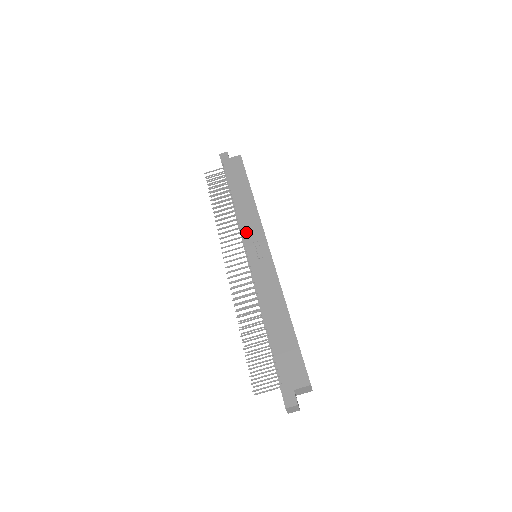
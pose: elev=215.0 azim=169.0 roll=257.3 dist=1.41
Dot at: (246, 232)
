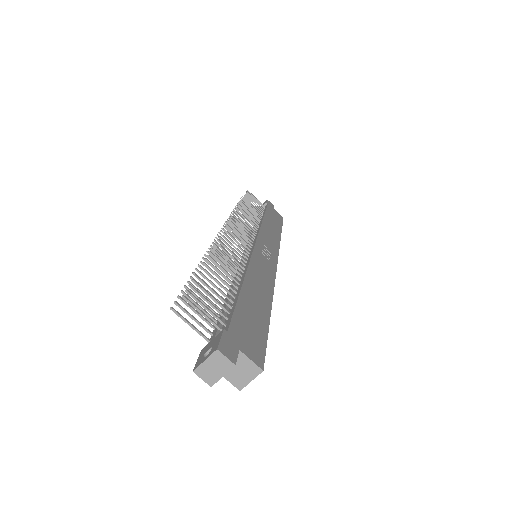
Dot at: (263, 236)
